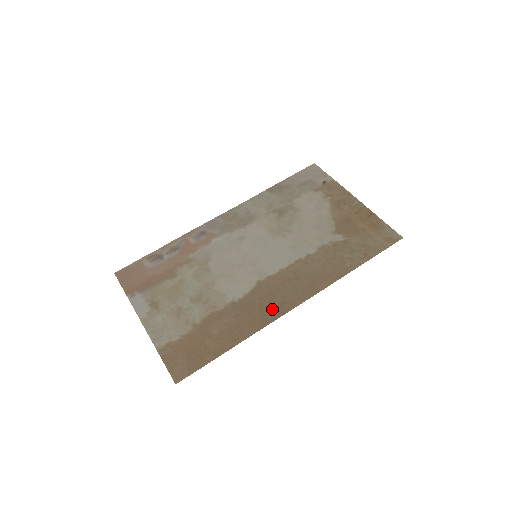
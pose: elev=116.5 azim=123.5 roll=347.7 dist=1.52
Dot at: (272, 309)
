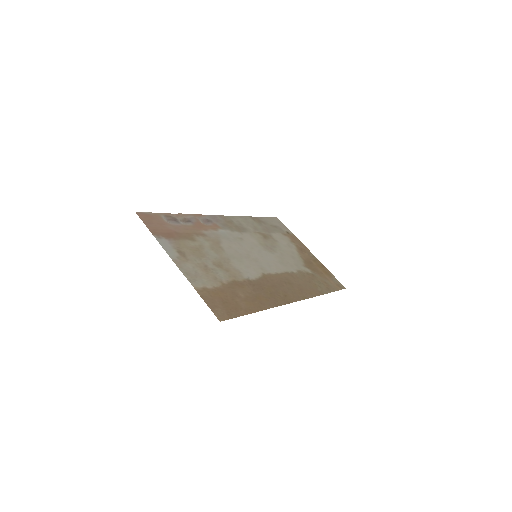
Dot at: (279, 296)
